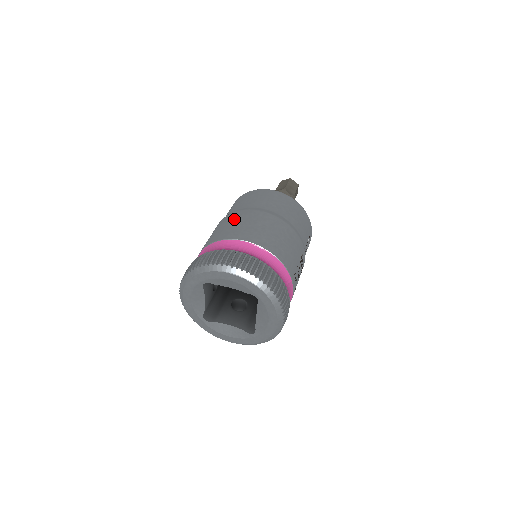
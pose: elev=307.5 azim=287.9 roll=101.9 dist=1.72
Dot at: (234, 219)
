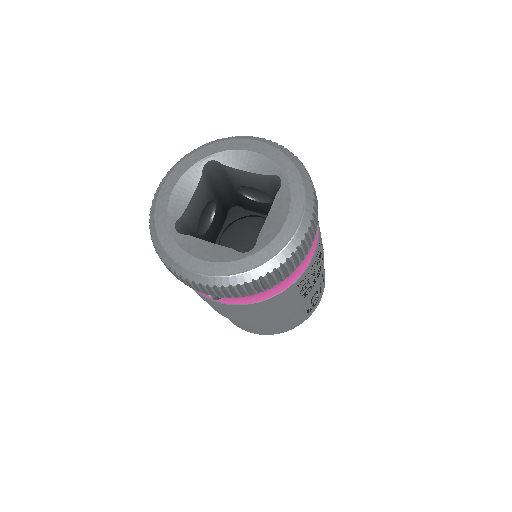
Dot at: occluded
